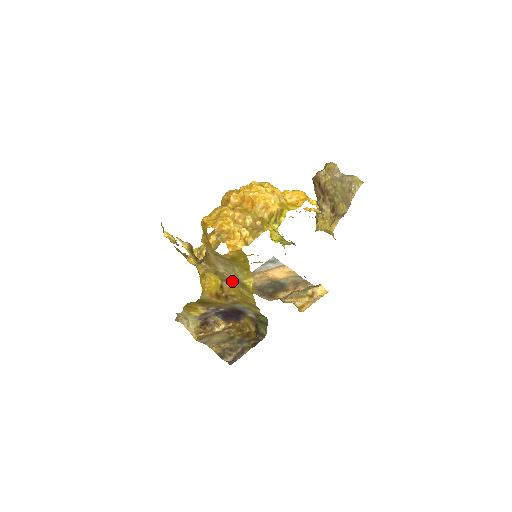
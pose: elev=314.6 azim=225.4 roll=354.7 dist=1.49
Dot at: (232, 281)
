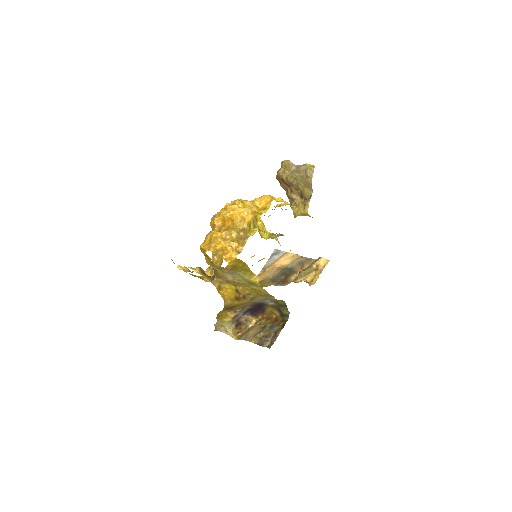
Dot at: (242, 283)
